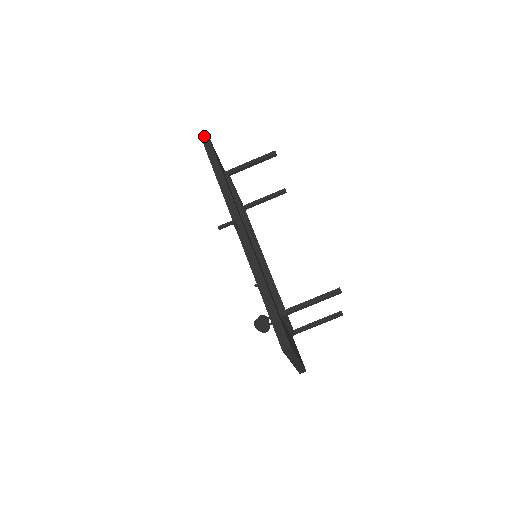
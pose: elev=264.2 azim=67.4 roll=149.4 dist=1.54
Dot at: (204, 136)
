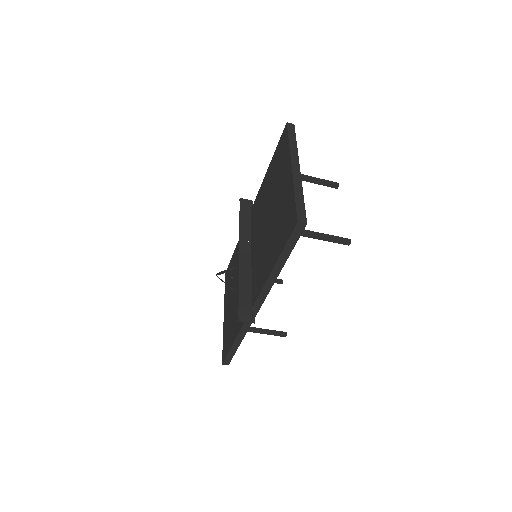
Dot at: (301, 226)
